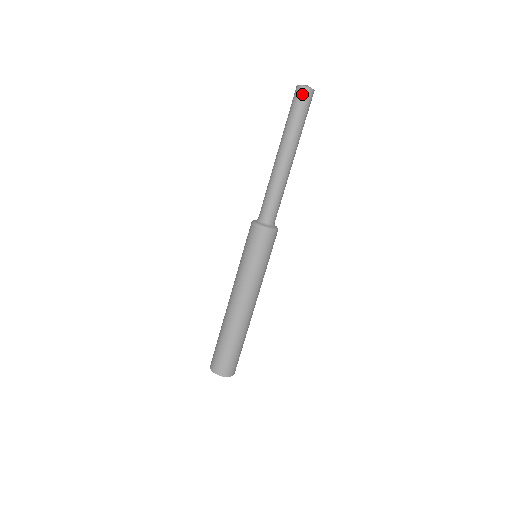
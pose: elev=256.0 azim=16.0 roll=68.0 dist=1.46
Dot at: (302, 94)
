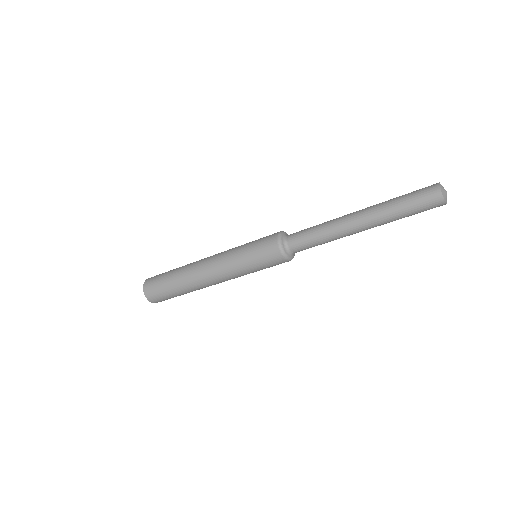
Dot at: (433, 199)
